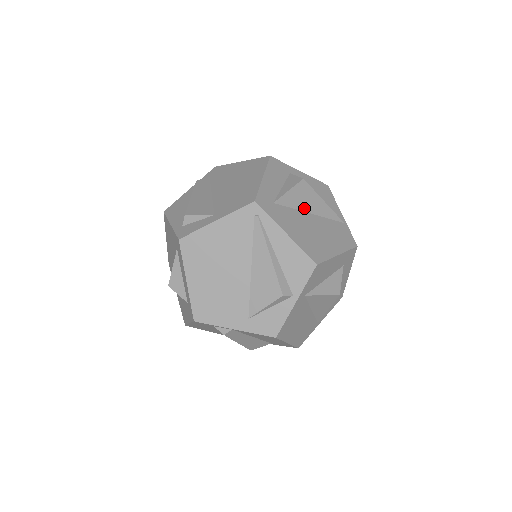
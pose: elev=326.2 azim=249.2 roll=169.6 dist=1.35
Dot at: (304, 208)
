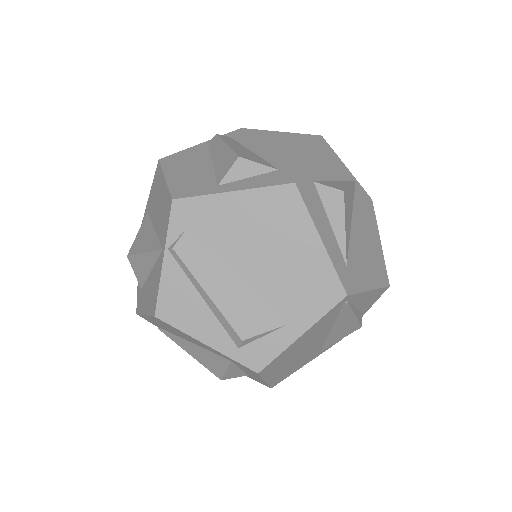
Dot at: (350, 224)
